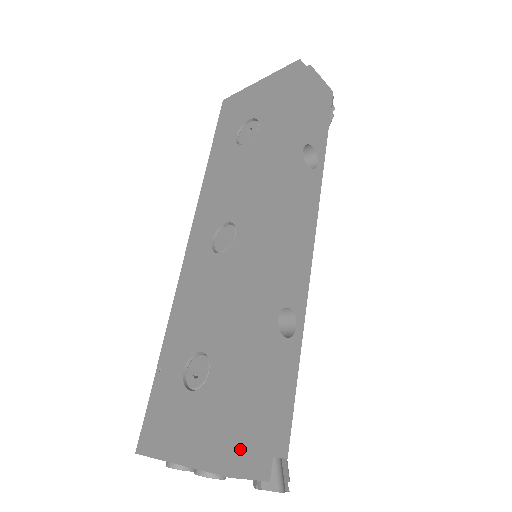
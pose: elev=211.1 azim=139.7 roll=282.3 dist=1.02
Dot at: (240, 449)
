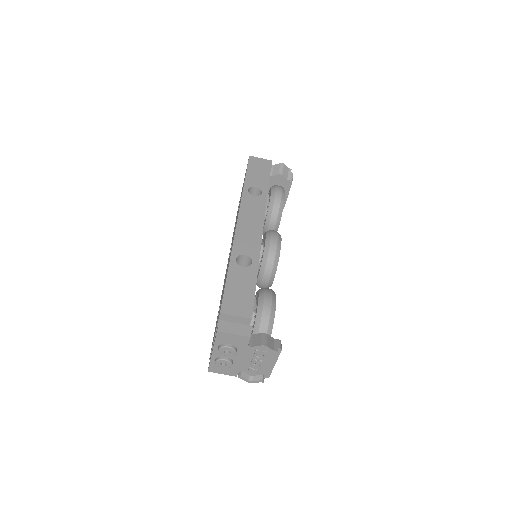
Dot at: (219, 316)
